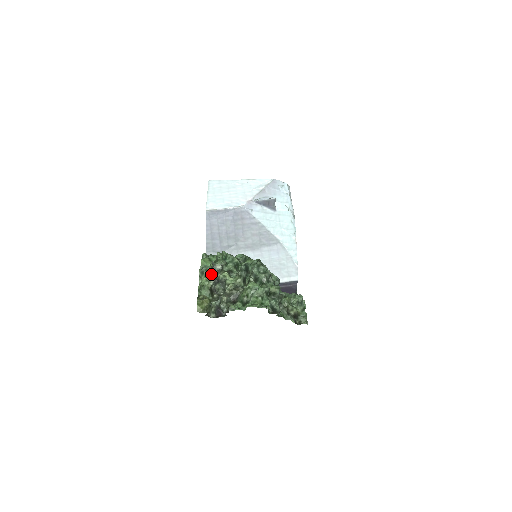
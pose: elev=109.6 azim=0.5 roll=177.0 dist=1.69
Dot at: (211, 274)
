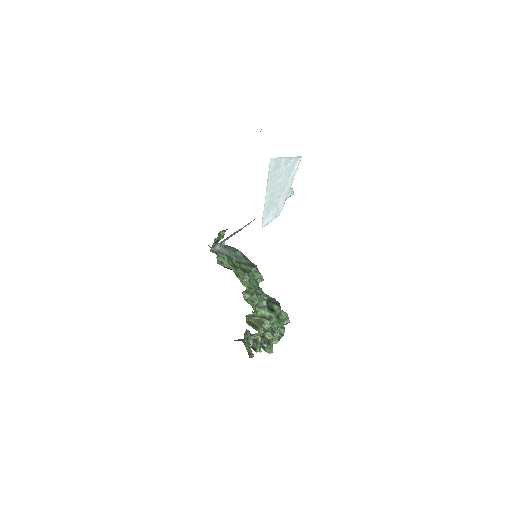
Dot at: (263, 335)
